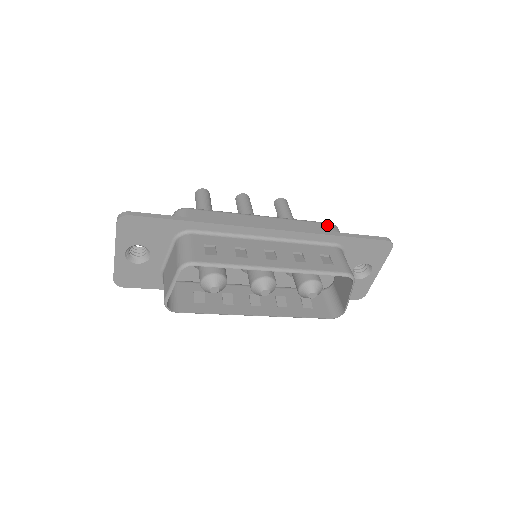
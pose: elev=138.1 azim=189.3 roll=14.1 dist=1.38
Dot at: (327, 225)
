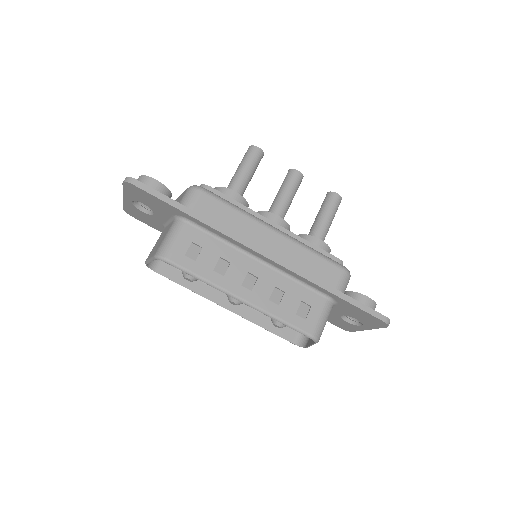
Dot at: (337, 270)
